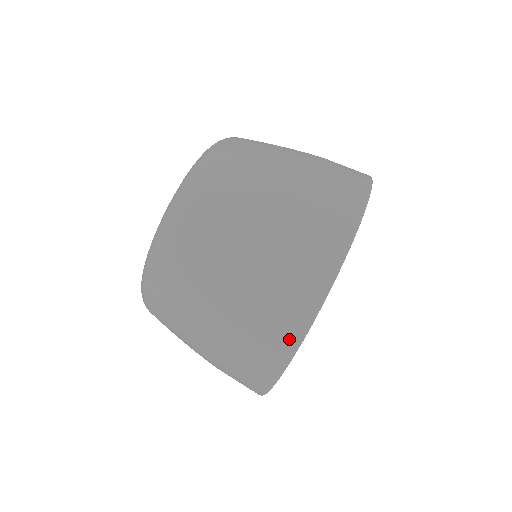
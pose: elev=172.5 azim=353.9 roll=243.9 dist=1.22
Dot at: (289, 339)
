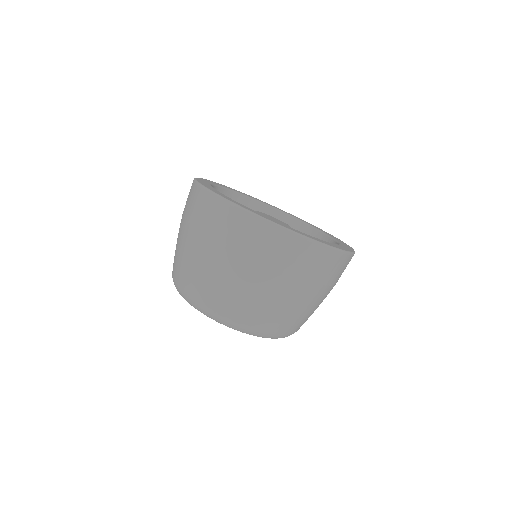
Dot at: (197, 191)
